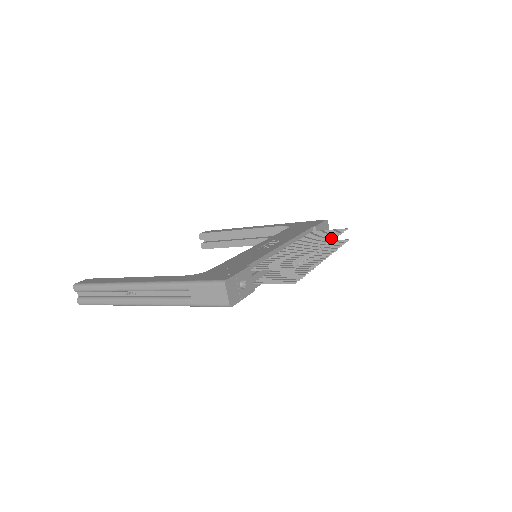
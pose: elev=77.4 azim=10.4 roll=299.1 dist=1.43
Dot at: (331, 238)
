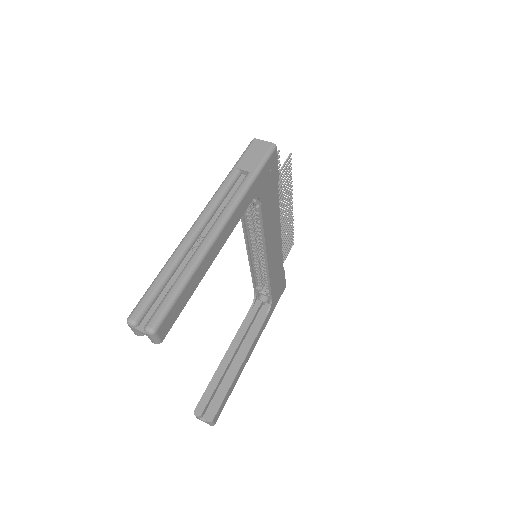
Dot at: occluded
